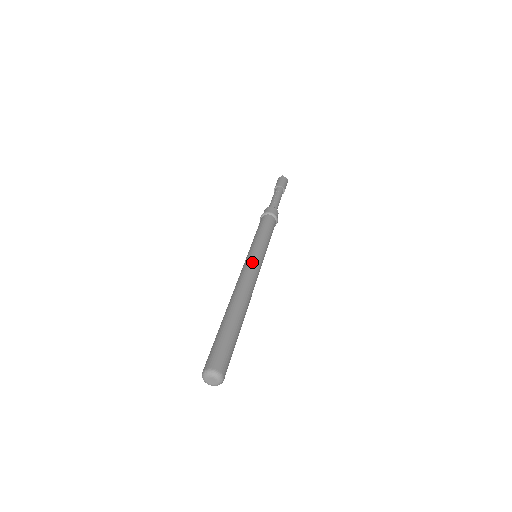
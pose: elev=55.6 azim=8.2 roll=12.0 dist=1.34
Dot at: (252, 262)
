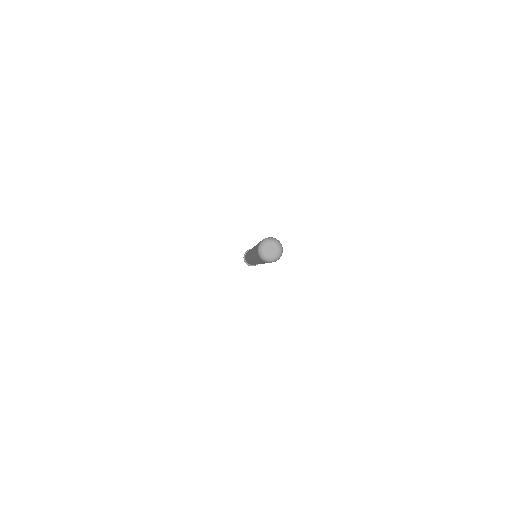
Dot at: occluded
